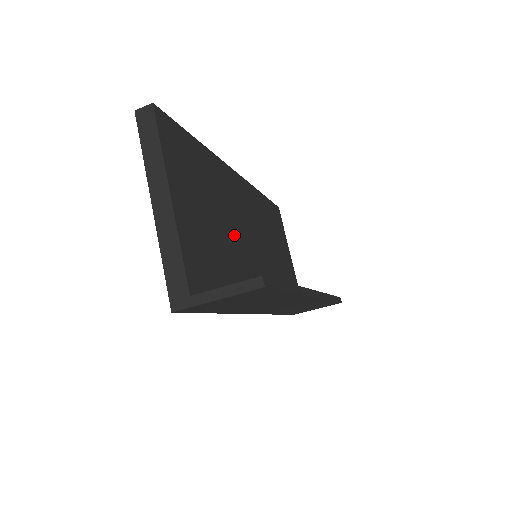
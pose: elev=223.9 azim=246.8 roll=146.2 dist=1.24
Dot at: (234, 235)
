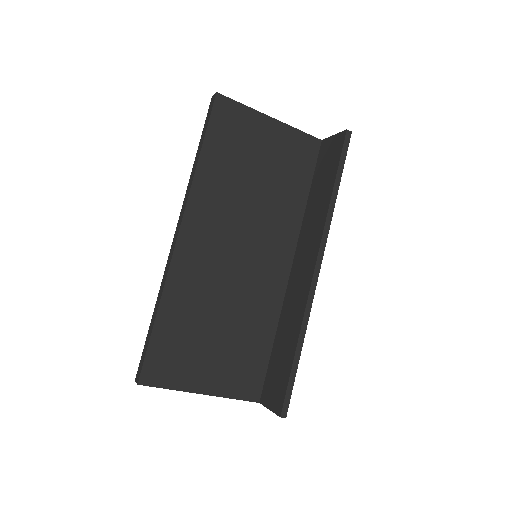
Dot at: (234, 296)
